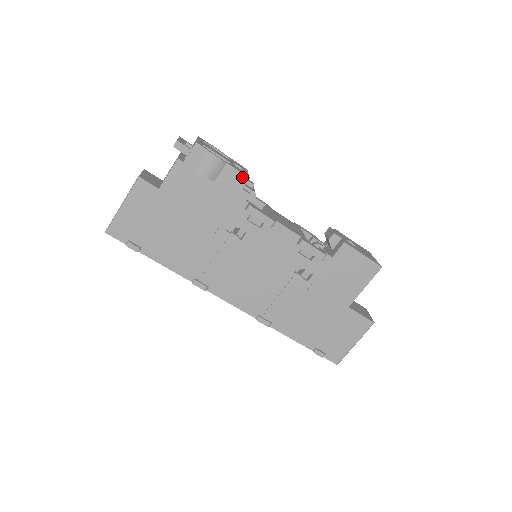
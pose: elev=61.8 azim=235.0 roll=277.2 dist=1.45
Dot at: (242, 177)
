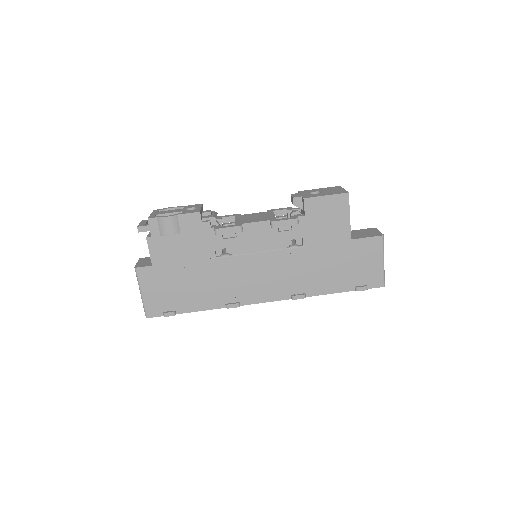
Dot at: (195, 215)
